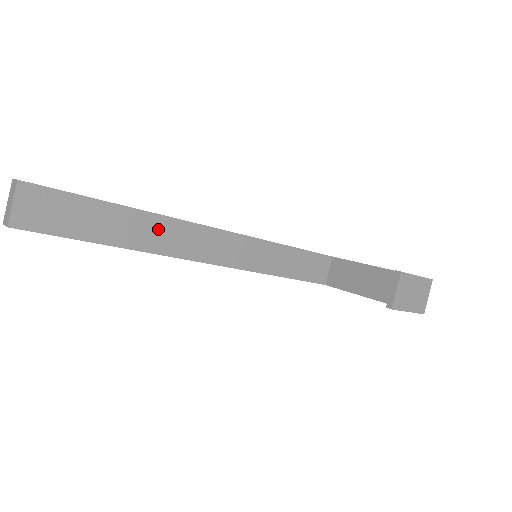
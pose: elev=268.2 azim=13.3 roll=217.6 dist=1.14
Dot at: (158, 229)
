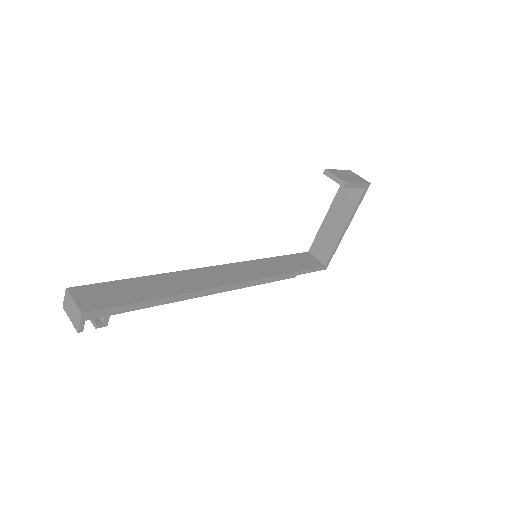
Dot at: (181, 279)
